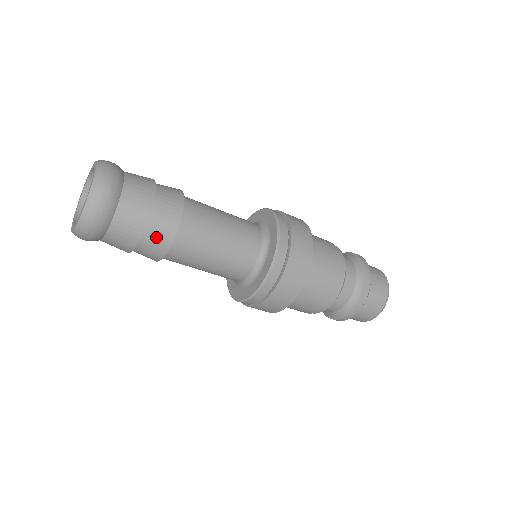
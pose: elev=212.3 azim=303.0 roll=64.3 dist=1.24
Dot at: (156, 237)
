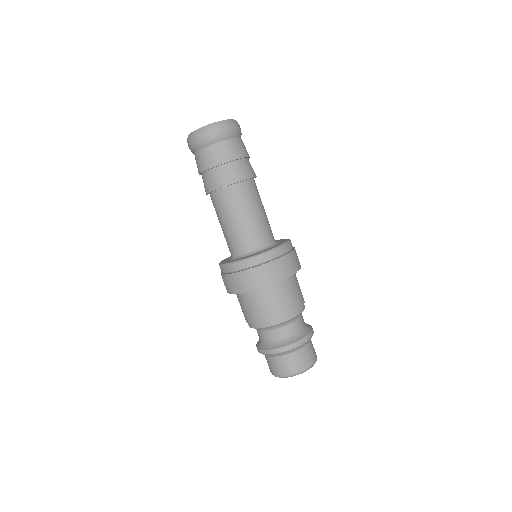
Dot at: (246, 167)
